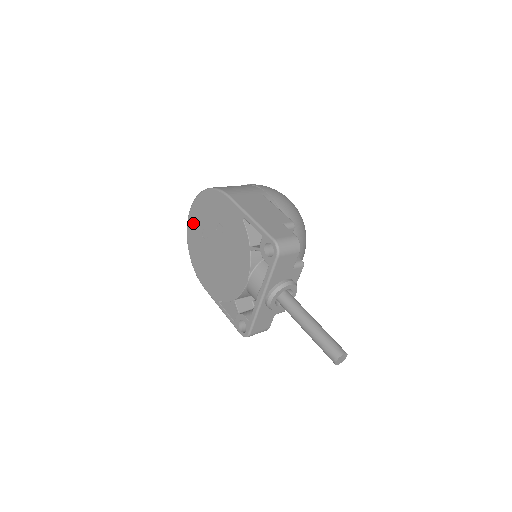
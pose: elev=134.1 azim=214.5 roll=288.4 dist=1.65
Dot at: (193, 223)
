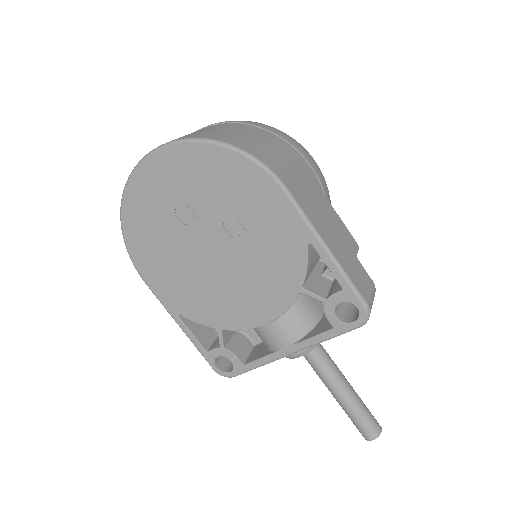
Dot at: (155, 179)
